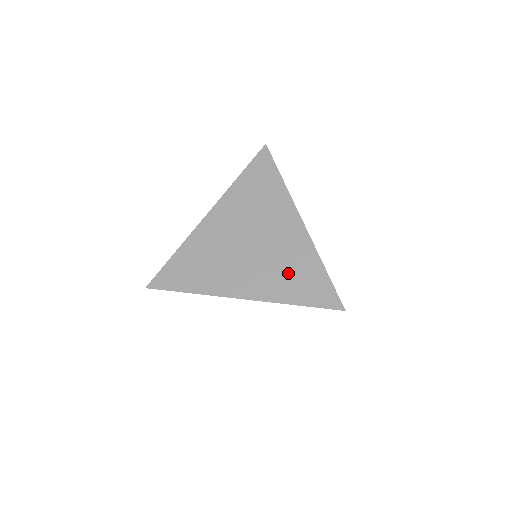
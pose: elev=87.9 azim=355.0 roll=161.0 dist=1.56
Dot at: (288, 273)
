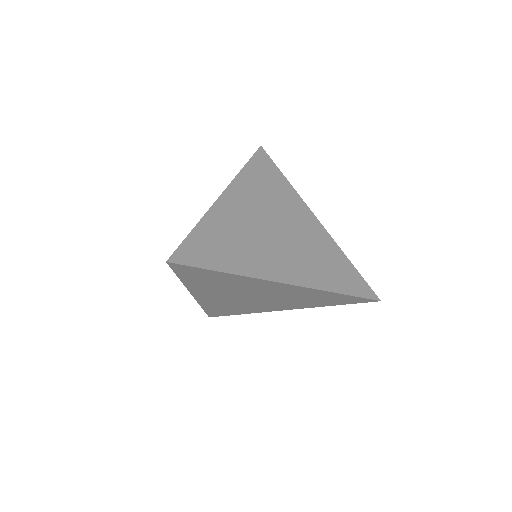
Dot at: (322, 262)
